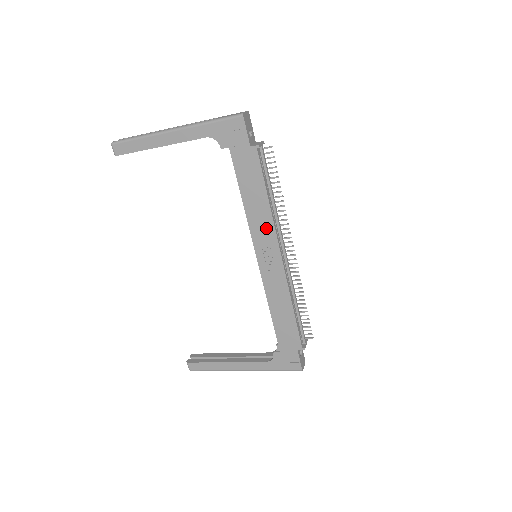
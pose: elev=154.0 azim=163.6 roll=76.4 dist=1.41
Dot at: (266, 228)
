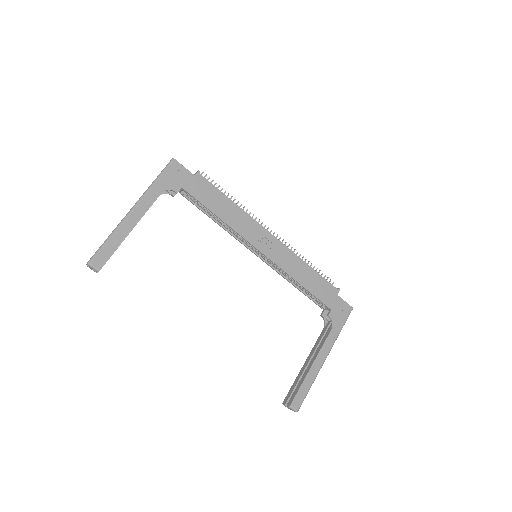
Dot at: (248, 223)
